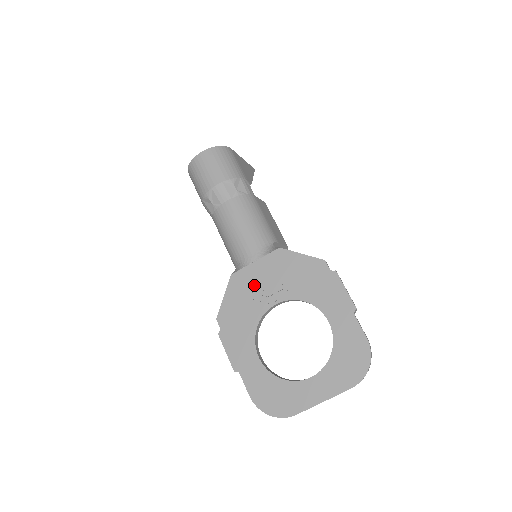
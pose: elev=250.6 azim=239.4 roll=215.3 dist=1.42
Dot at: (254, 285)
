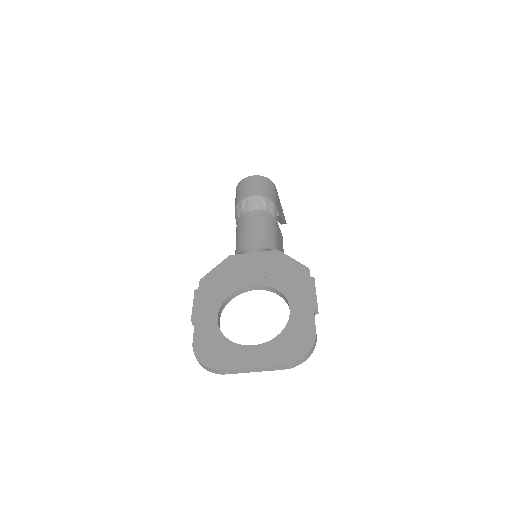
Dot at: (243, 267)
